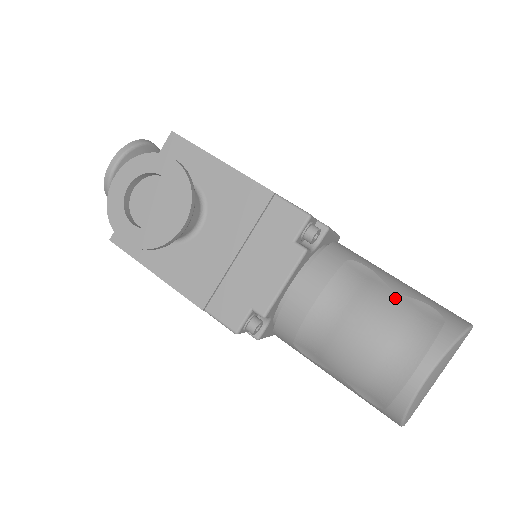
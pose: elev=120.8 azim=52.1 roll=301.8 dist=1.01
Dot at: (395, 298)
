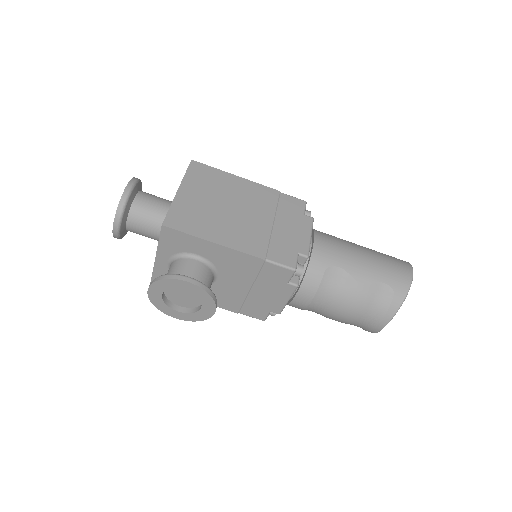
Dot at: (361, 290)
